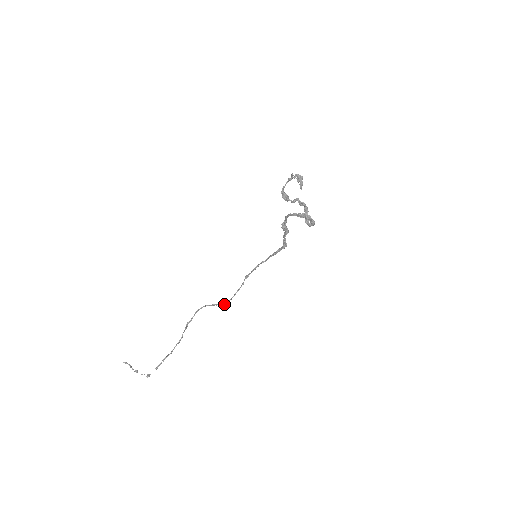
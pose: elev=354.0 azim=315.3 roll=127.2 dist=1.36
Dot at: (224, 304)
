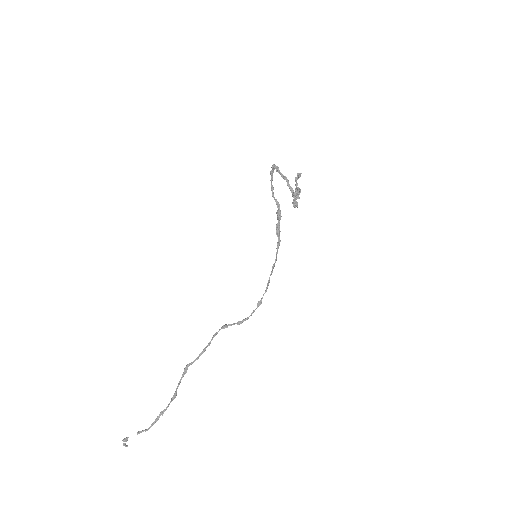
Dot at: (222, 326)
